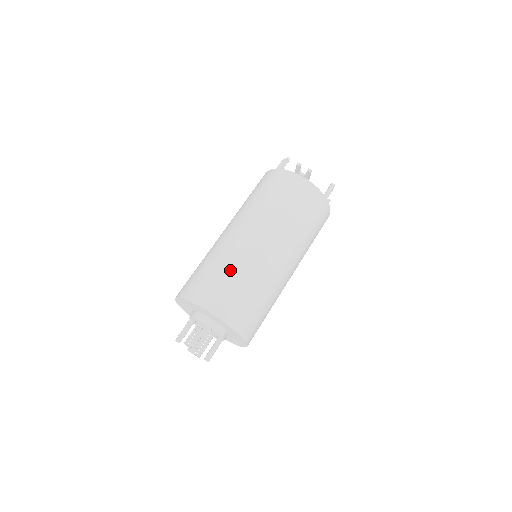
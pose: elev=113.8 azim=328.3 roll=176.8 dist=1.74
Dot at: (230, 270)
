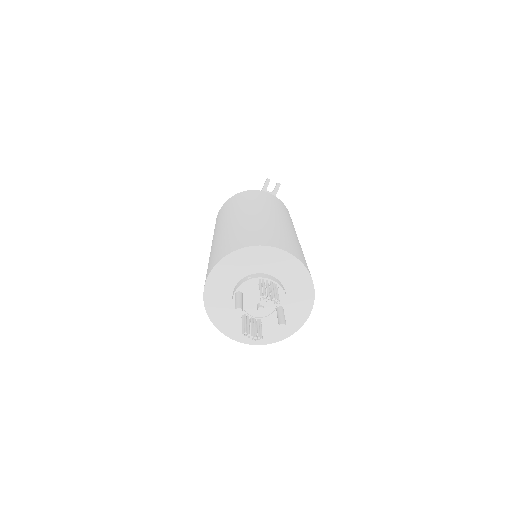
Dot at: (271, 228)
